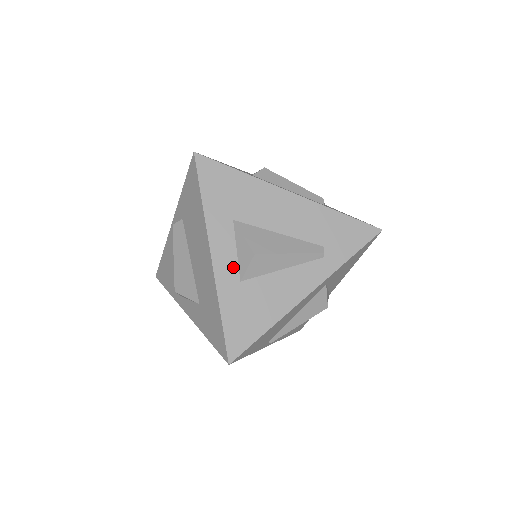
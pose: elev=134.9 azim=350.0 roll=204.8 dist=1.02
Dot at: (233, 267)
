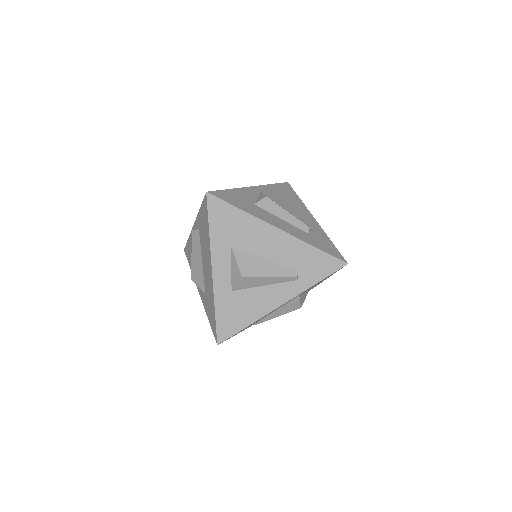
Dot at: (227, 280)
